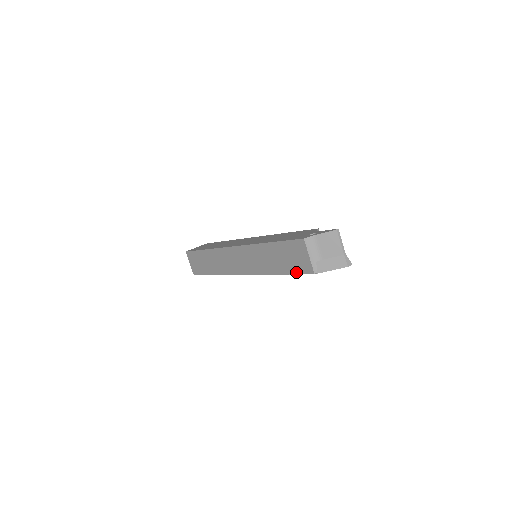
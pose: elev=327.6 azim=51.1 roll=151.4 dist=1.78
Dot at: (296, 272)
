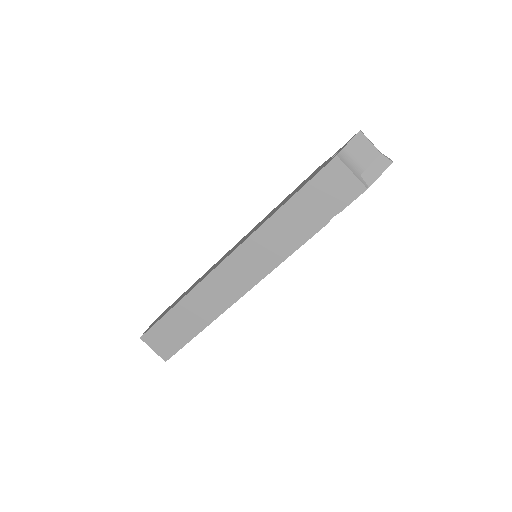
Dot at: (340, 209)
